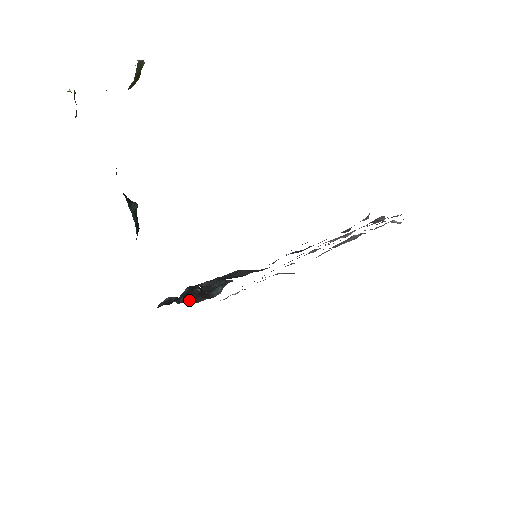
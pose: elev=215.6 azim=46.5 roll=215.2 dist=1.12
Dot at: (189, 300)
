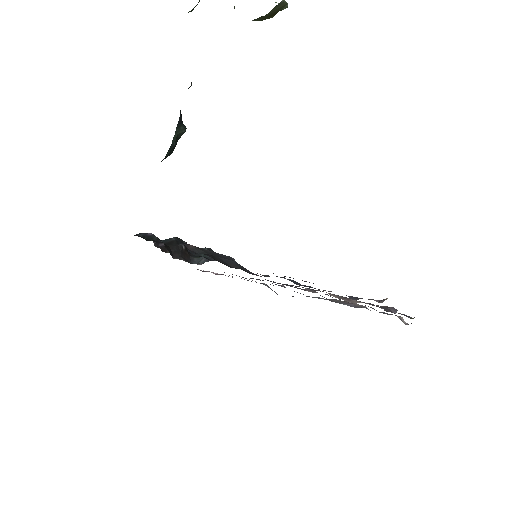
Dot at: (167, 250)
